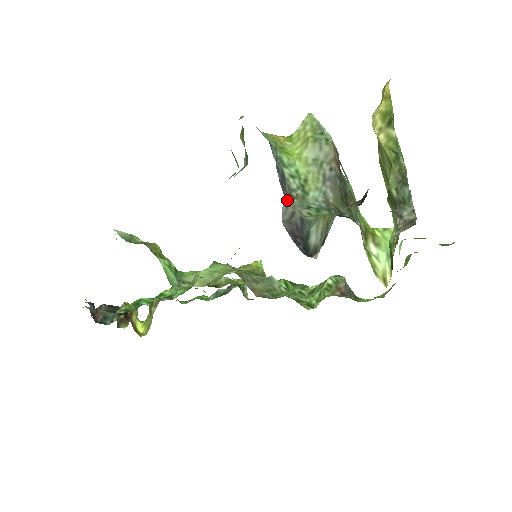
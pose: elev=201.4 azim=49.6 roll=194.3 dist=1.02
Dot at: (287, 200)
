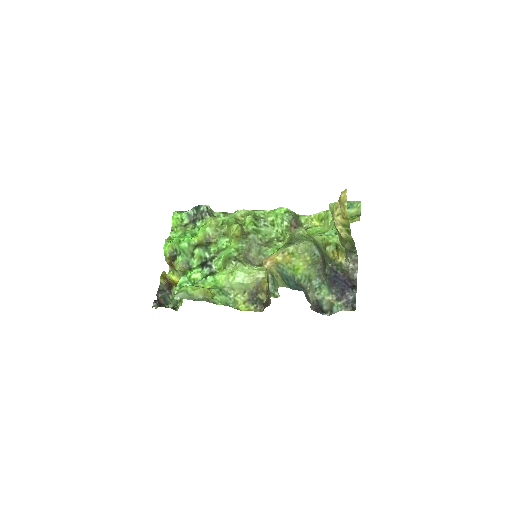
Dot at: (310, 300)
